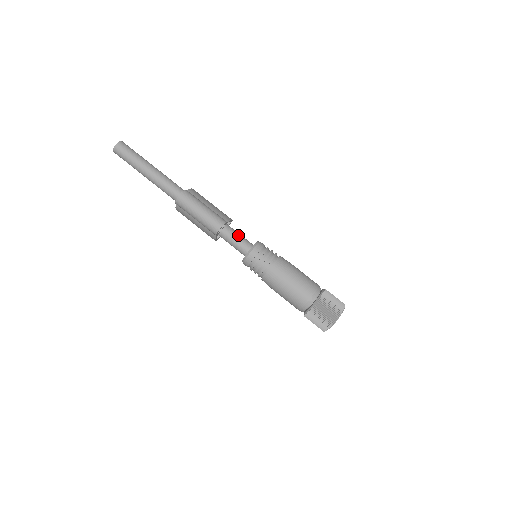
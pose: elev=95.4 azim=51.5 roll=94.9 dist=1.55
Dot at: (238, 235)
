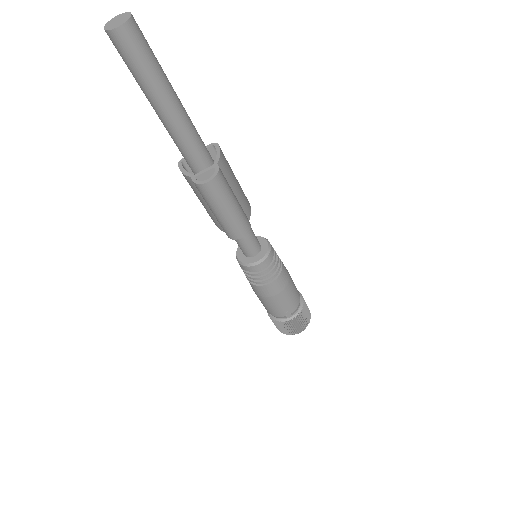
Dot at: (251, 235)
